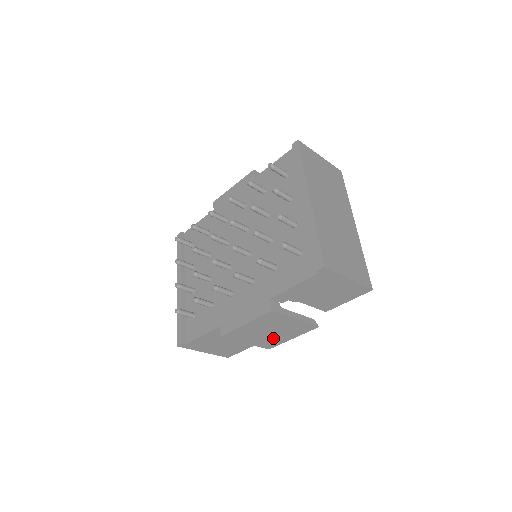
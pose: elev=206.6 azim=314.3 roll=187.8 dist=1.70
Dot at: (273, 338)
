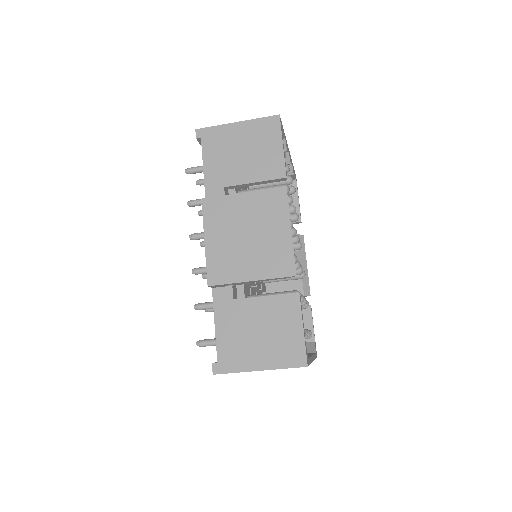
Dot at: (268, 247)
